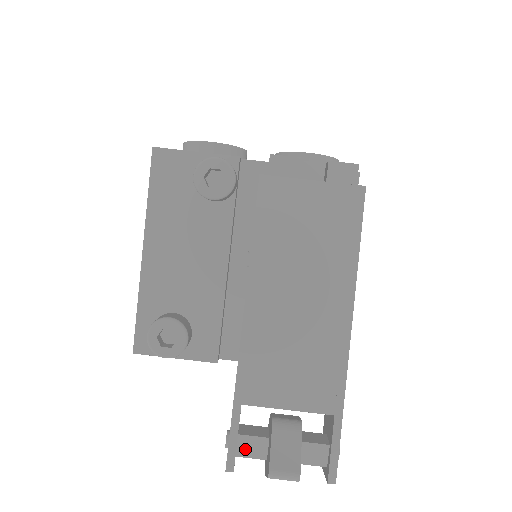
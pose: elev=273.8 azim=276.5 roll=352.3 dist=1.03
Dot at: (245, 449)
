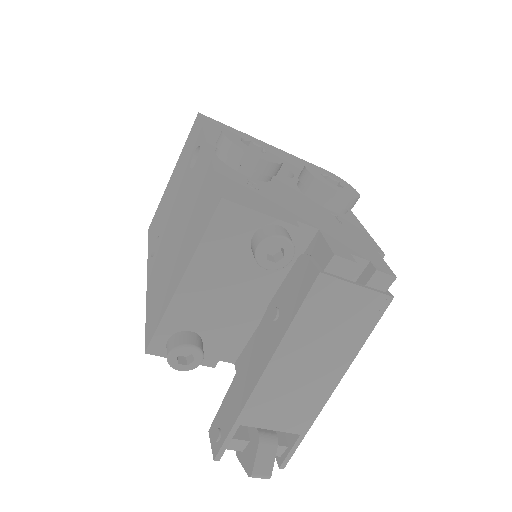
Dot at: (230, 446)
